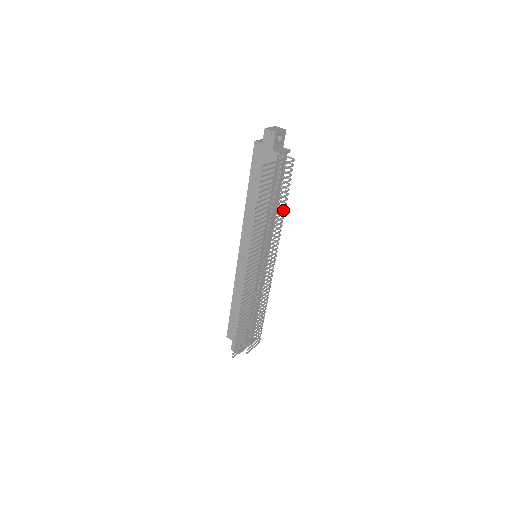
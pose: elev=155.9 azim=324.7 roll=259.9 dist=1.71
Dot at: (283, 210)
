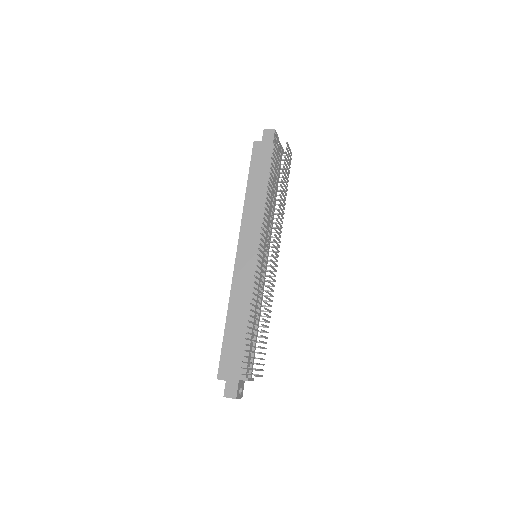
Dot at: (285, 198)
